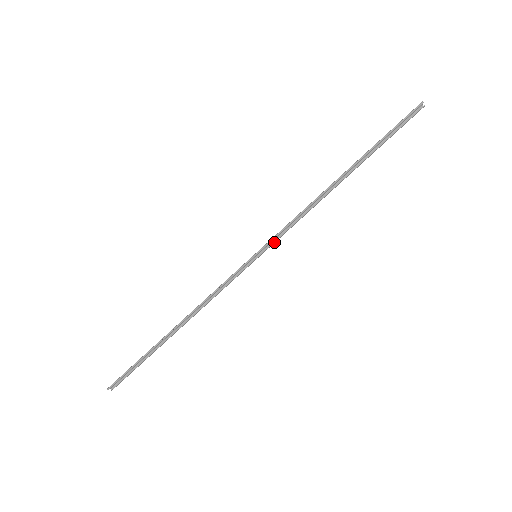
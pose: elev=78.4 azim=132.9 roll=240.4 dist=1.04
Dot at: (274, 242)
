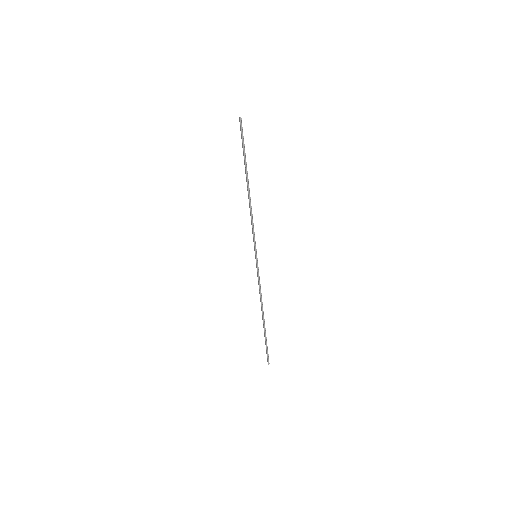
Dot at: (255, 242)
